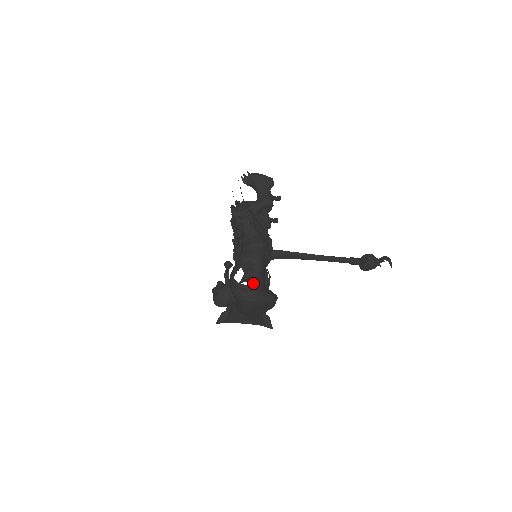
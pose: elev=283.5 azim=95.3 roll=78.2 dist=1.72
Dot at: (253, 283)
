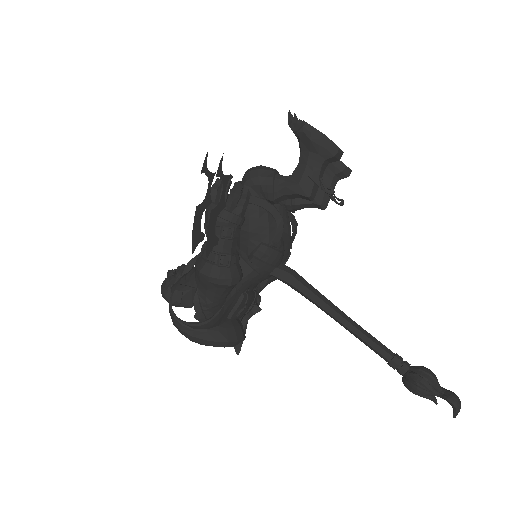
Dot at: occluded
